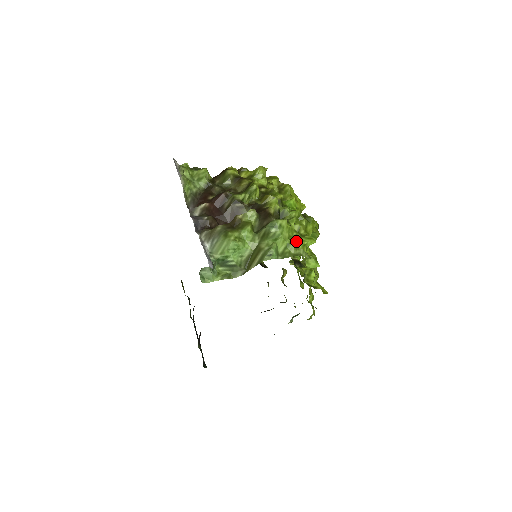
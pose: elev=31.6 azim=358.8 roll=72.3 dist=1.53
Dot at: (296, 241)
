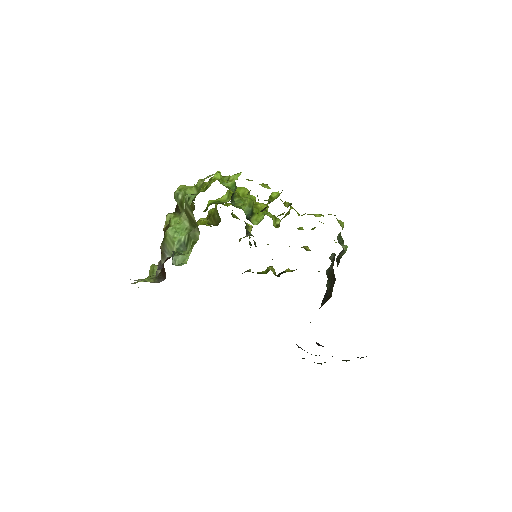
Dot at: (208, 186)
